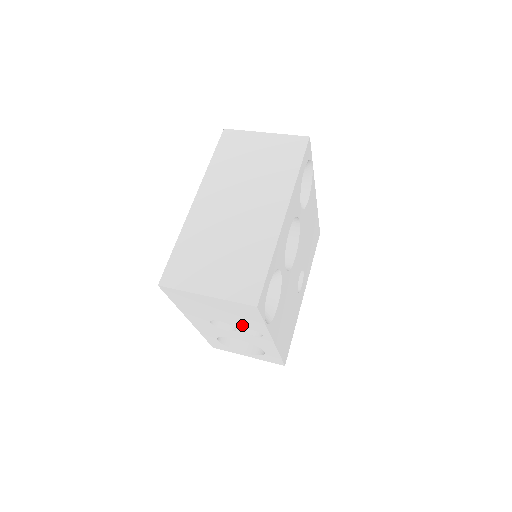
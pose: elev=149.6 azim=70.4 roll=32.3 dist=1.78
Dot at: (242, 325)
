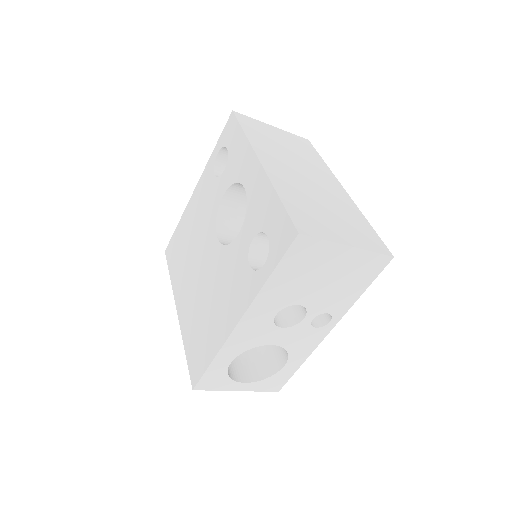
Dot at: (325, 306)
